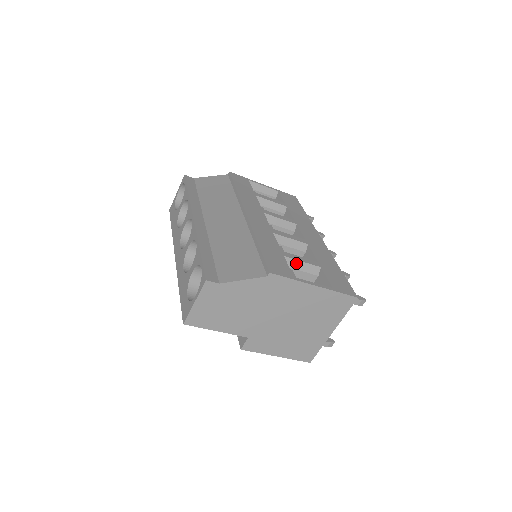
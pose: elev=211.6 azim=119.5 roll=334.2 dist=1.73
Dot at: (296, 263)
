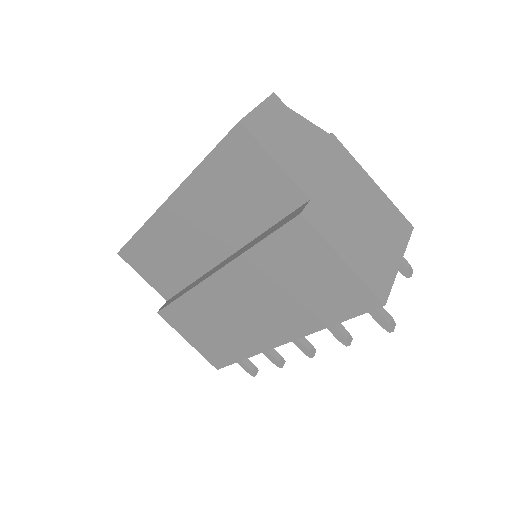
Dot at: occluded
